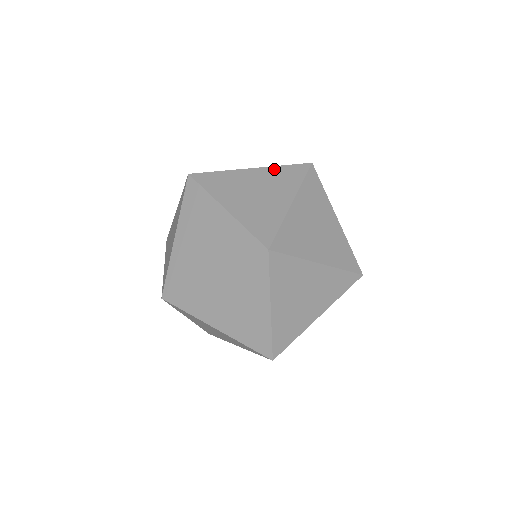
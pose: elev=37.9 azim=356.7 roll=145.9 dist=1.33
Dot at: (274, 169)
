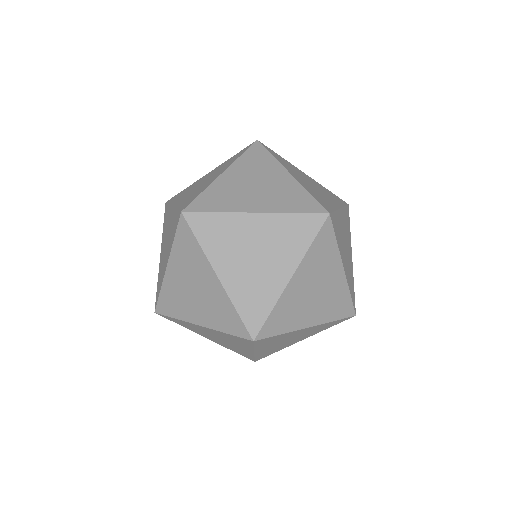
Dot at: (240, 161)
